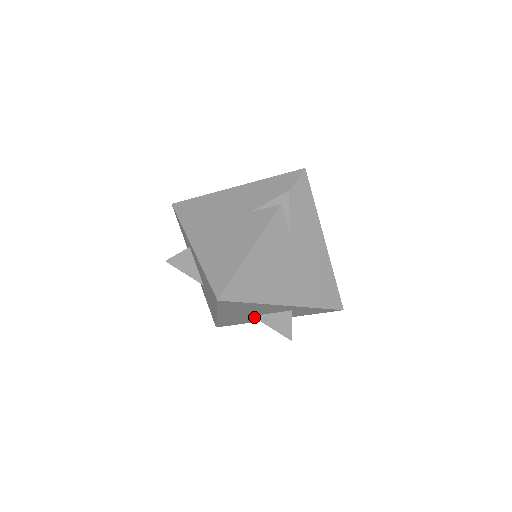
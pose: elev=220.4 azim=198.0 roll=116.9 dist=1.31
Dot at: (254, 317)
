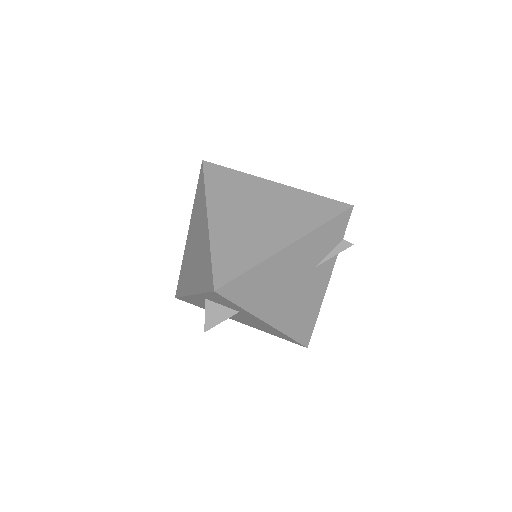
Dot at: occluded
